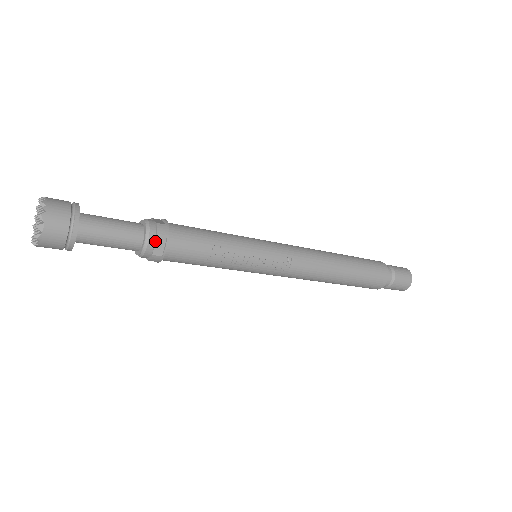
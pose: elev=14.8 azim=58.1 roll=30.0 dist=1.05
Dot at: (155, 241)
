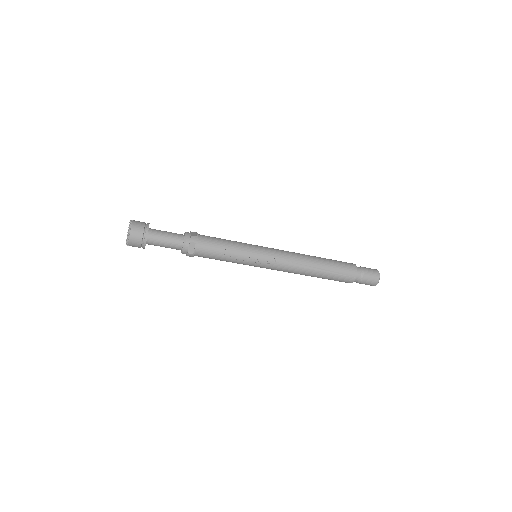
Dot at: (189, 246)
